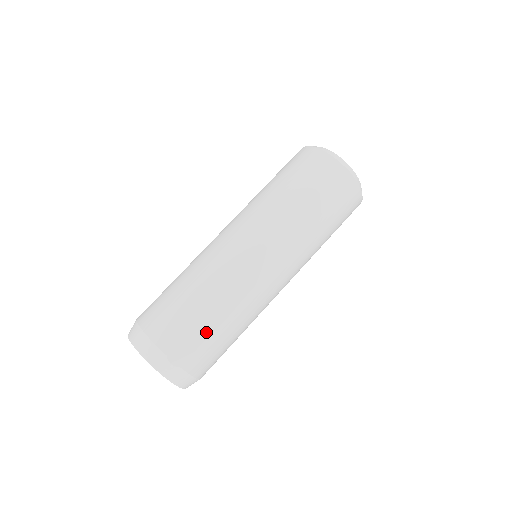
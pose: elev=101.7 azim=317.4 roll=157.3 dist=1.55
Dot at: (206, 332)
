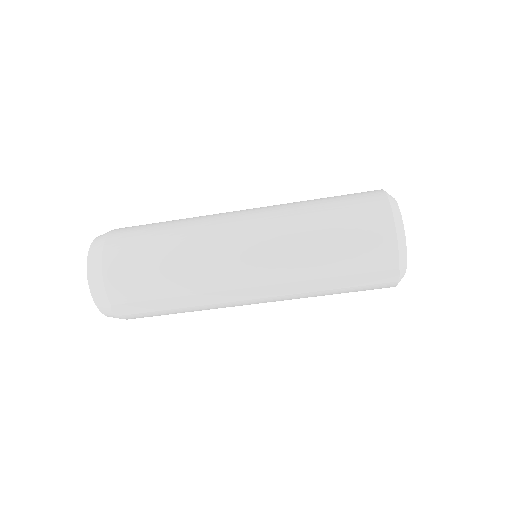
Dot at: (158, 308)
